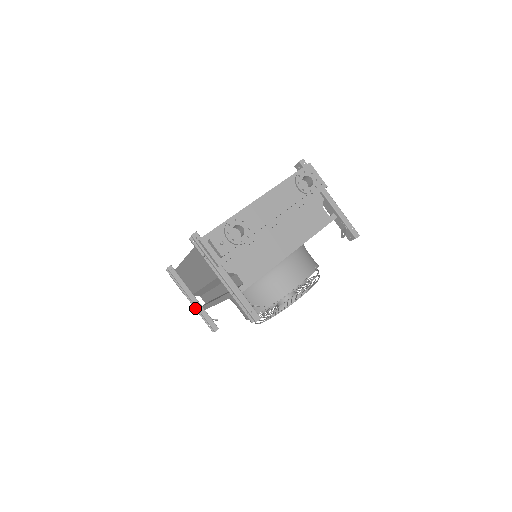
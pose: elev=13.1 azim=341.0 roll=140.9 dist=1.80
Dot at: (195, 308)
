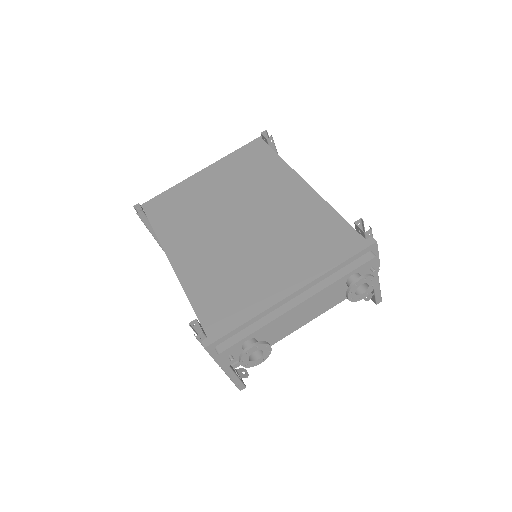
Dot at: occluded
